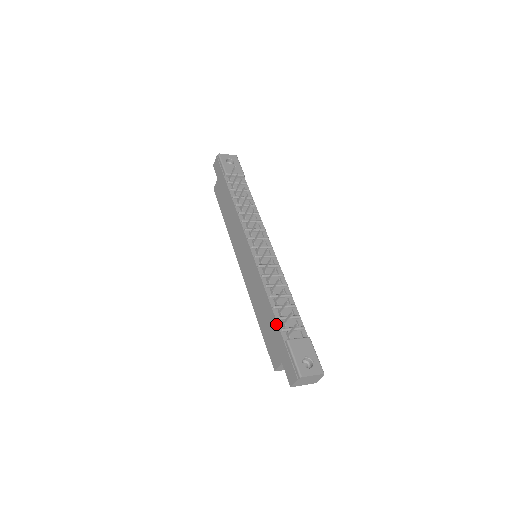
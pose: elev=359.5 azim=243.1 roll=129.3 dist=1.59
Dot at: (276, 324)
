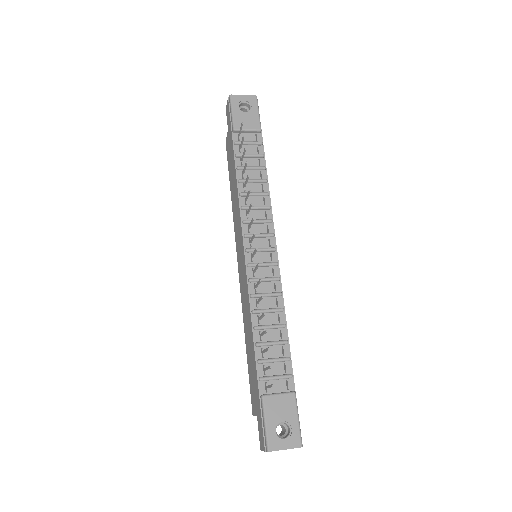
Dot at: (255, 368)
